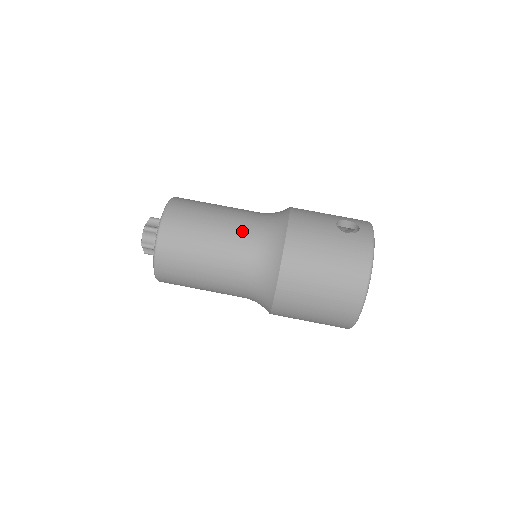
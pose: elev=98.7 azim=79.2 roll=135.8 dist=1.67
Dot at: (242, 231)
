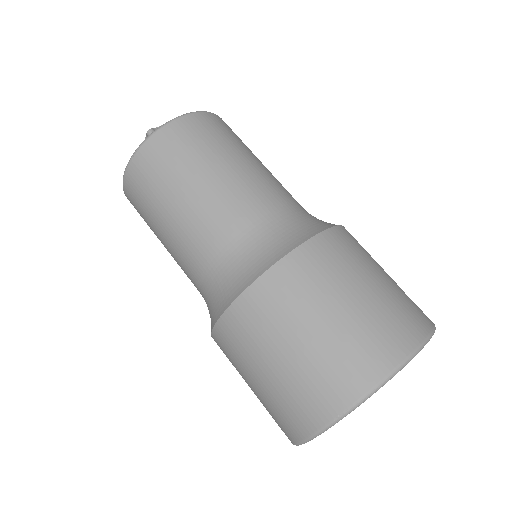
Dot at: (281, 191)
